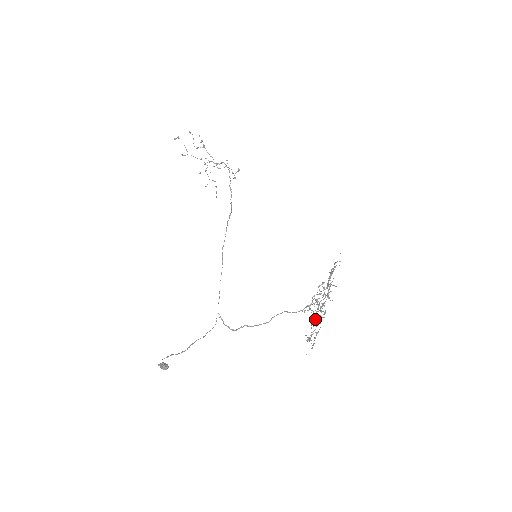
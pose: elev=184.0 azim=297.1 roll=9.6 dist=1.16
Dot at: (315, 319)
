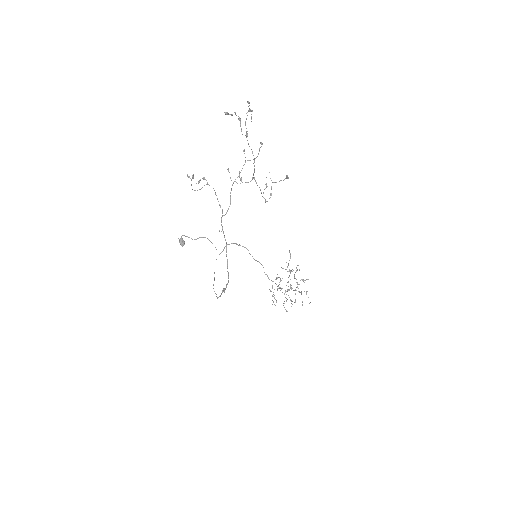
Dot at: (290, 270)
